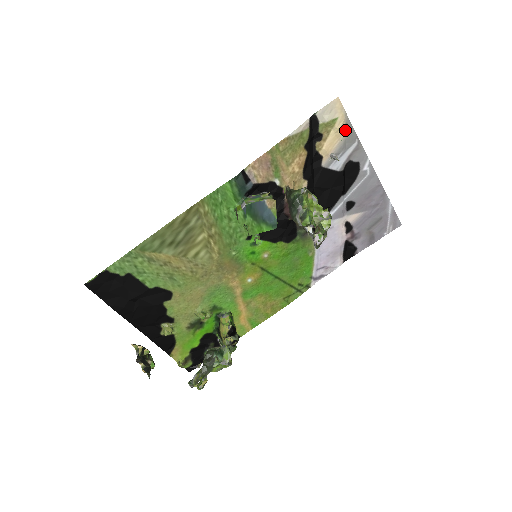
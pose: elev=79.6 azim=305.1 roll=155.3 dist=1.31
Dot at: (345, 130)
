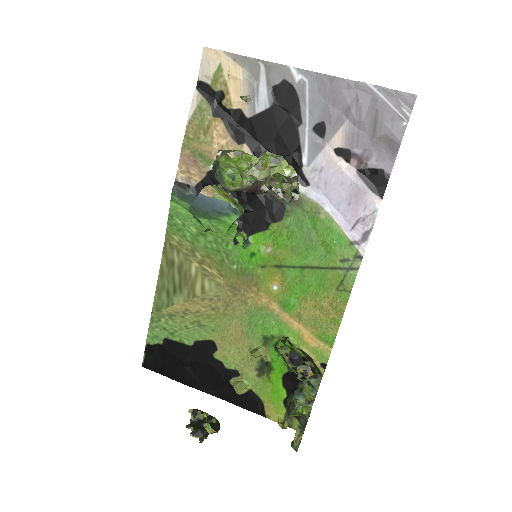
Dot at: (239, 66)
